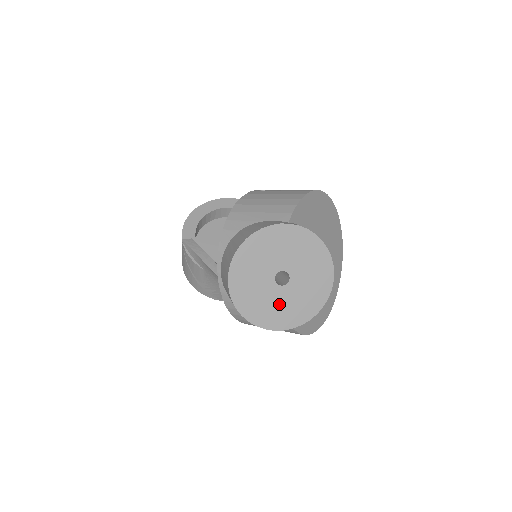
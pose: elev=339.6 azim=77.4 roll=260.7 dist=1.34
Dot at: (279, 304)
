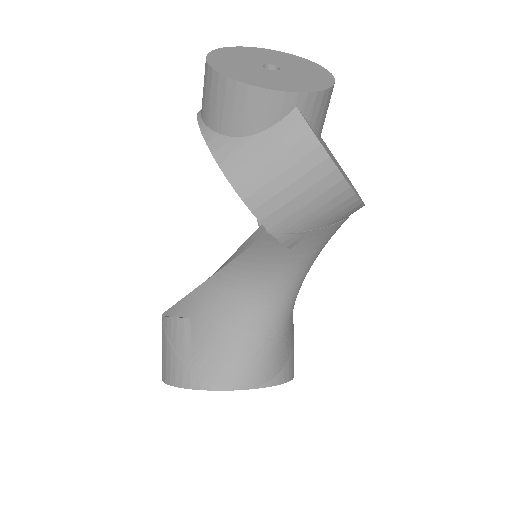
Dot at: (273, 78)
